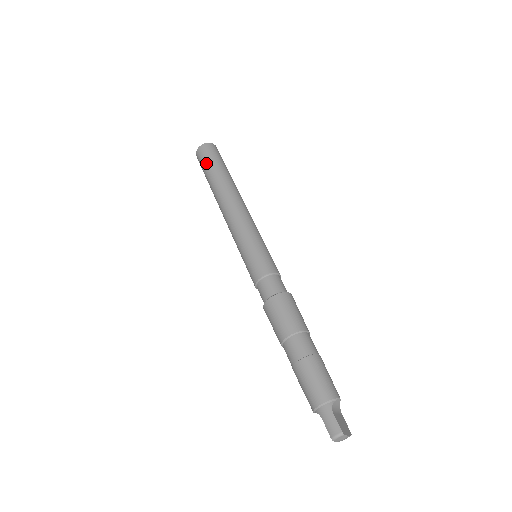
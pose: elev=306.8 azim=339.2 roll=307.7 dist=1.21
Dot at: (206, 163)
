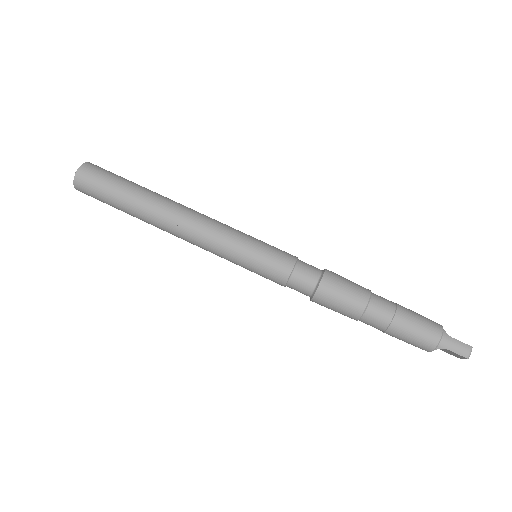
Dot at: (107, 187)
